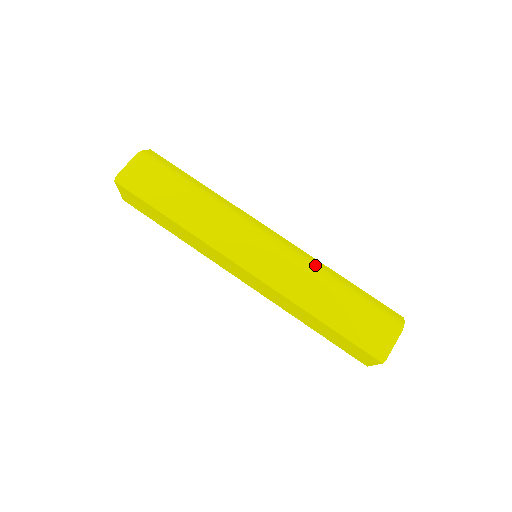
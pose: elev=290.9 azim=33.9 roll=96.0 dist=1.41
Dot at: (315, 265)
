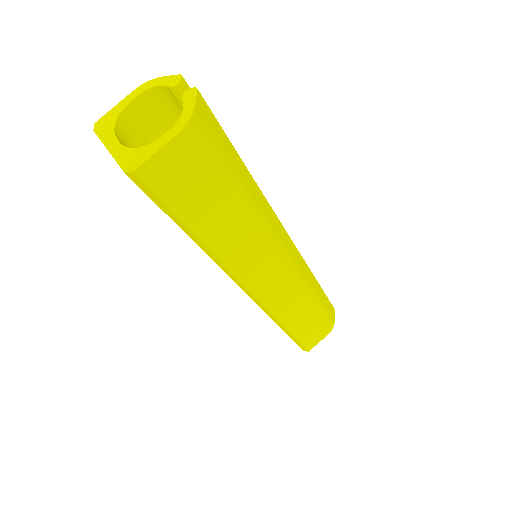
Dot at: (309, 285)
